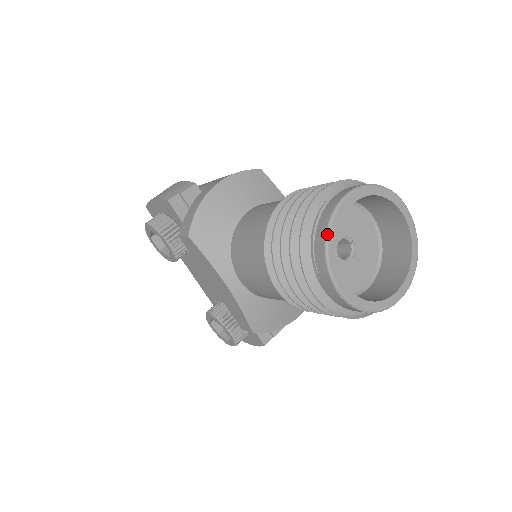
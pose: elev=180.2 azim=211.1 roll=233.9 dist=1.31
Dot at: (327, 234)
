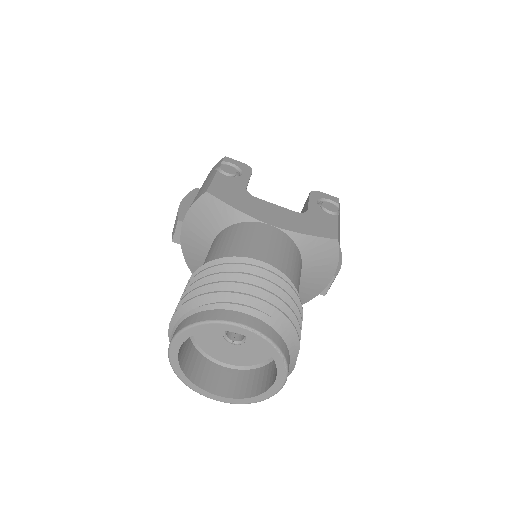
Dot at: occluded
